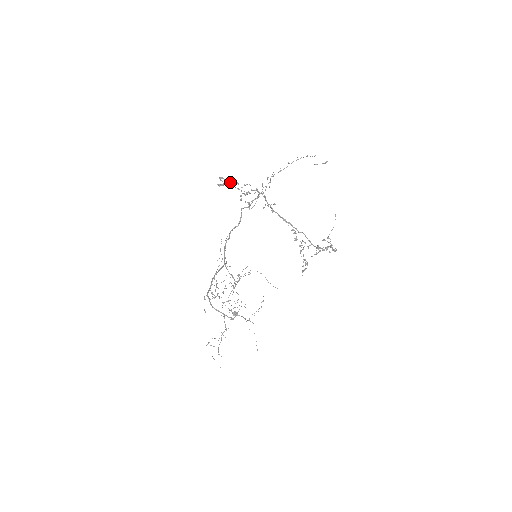
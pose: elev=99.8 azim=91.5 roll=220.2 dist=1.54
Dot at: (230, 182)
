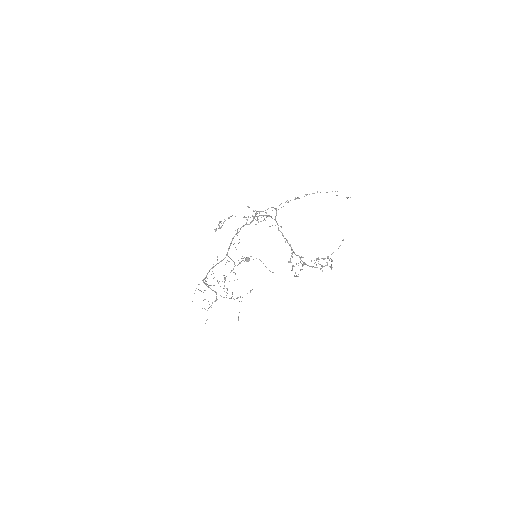
Dot at: (235, 216)
